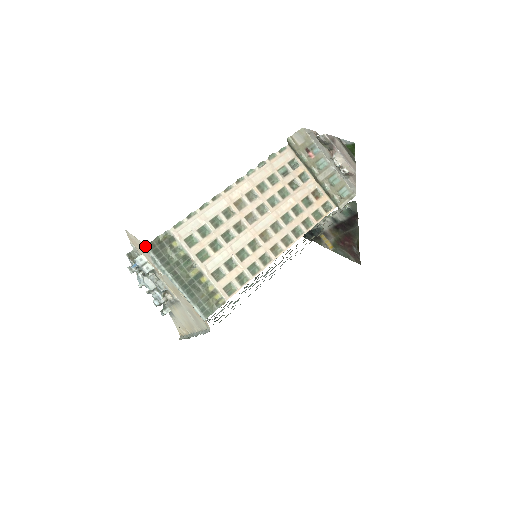
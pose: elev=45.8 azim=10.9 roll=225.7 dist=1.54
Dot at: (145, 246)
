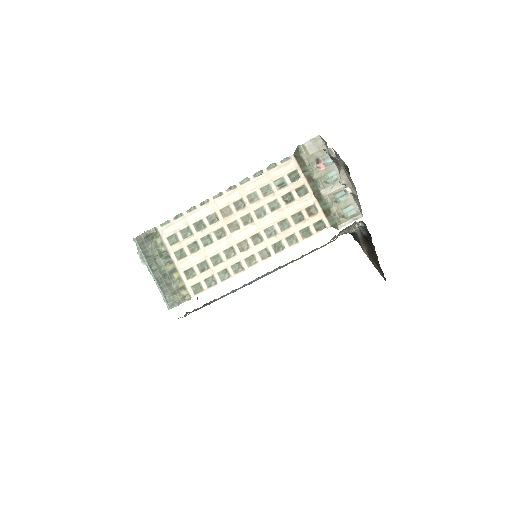
Dot at: (134, 238)
